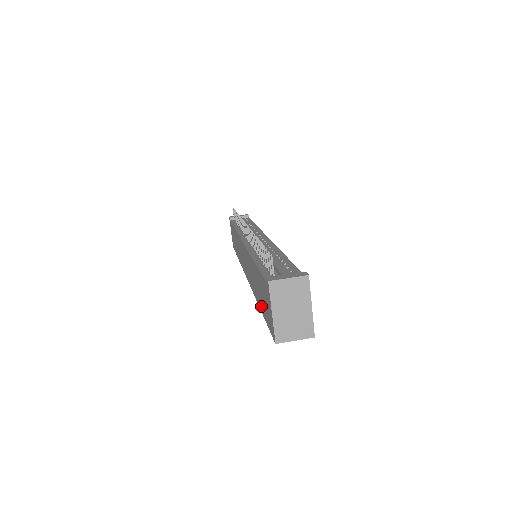
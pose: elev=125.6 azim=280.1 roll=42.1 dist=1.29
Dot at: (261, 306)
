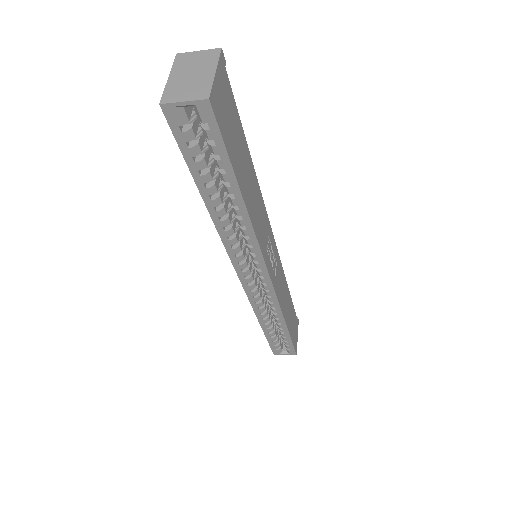
Dot at: occluded
